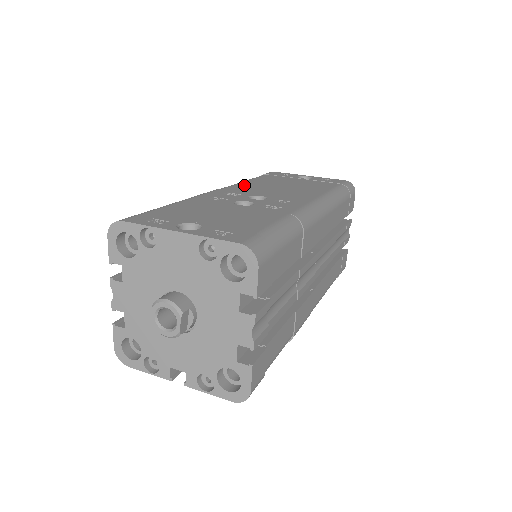
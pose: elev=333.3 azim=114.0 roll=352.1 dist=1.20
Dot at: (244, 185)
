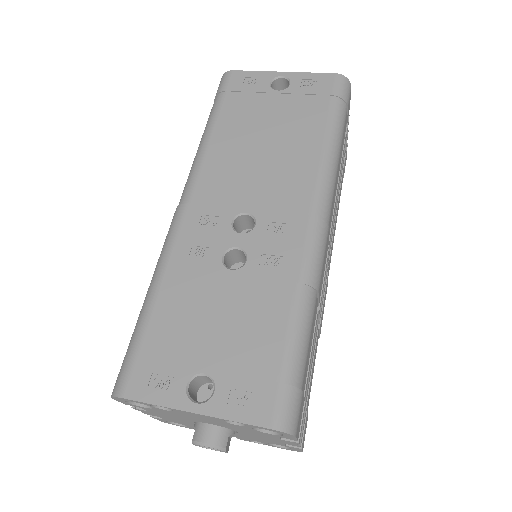
Dot at: (212, 166)
